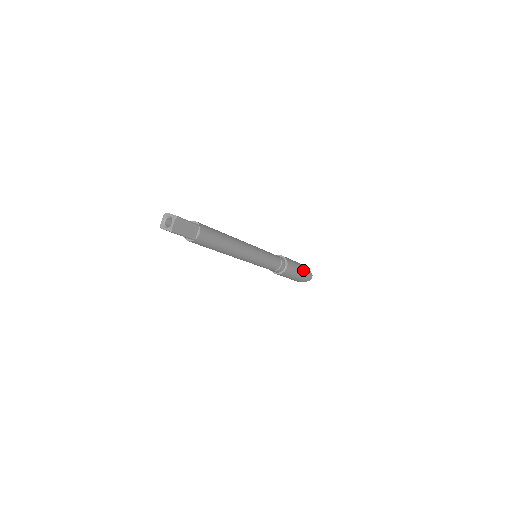
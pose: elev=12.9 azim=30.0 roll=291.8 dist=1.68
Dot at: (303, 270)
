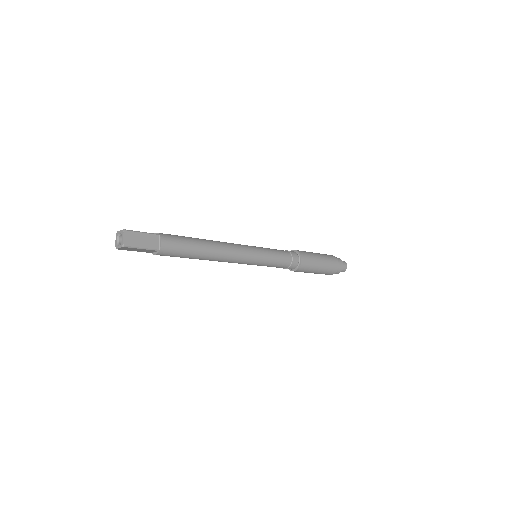
Dot at: (327, 259)
